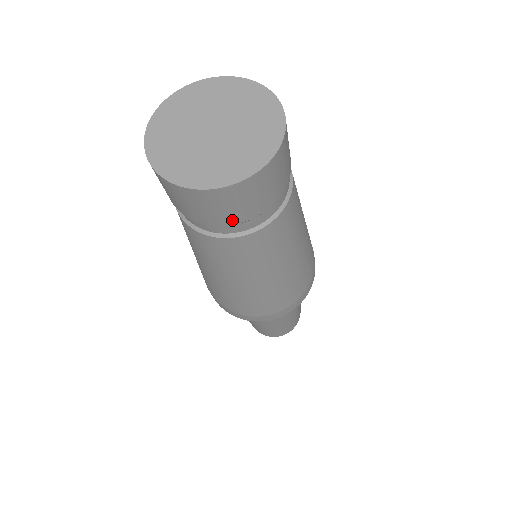
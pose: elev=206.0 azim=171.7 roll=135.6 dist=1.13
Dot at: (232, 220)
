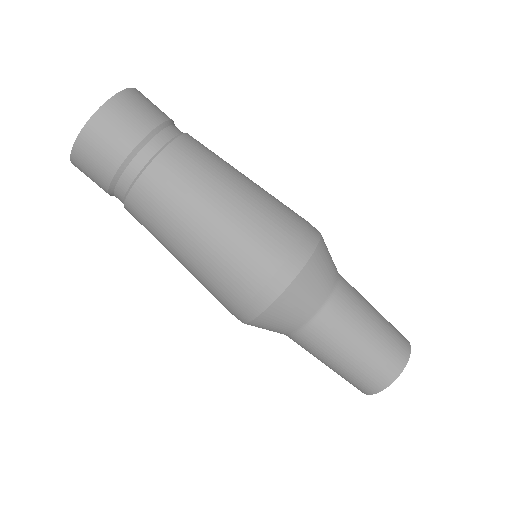
Dot at: (144, 129)
